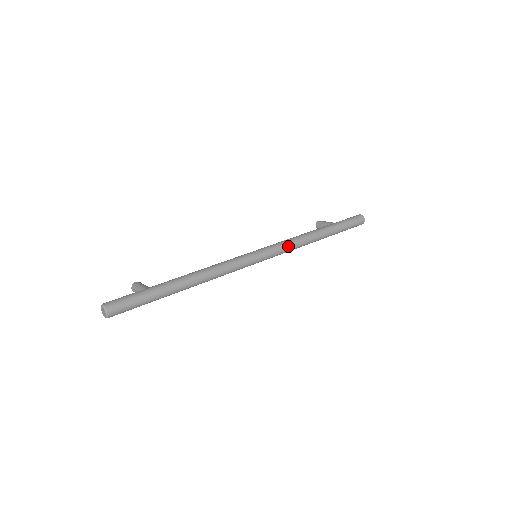
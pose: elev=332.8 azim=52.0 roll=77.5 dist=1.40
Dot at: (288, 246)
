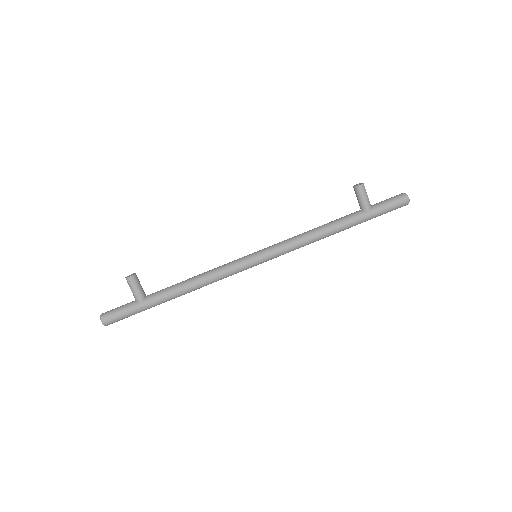
Dot at: occluded
